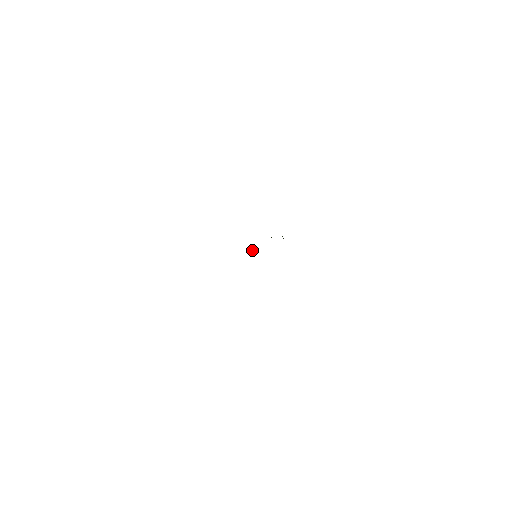
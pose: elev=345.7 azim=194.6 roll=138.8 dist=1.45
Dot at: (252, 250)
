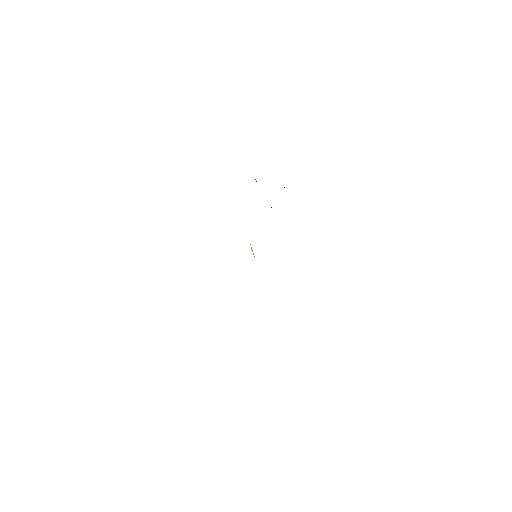
Dot at: occluded
